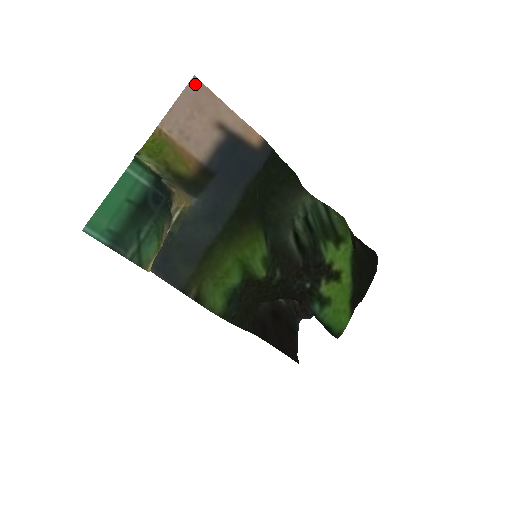
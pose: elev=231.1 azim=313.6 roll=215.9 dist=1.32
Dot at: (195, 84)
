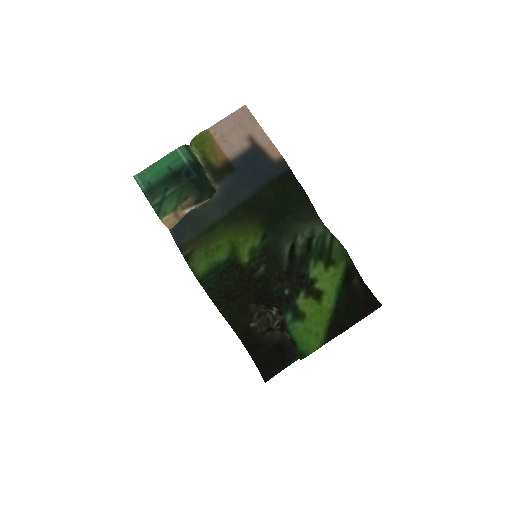
Dot at: (244, 110)
